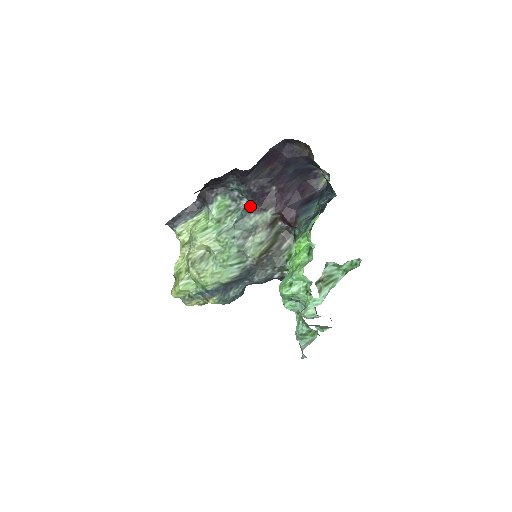
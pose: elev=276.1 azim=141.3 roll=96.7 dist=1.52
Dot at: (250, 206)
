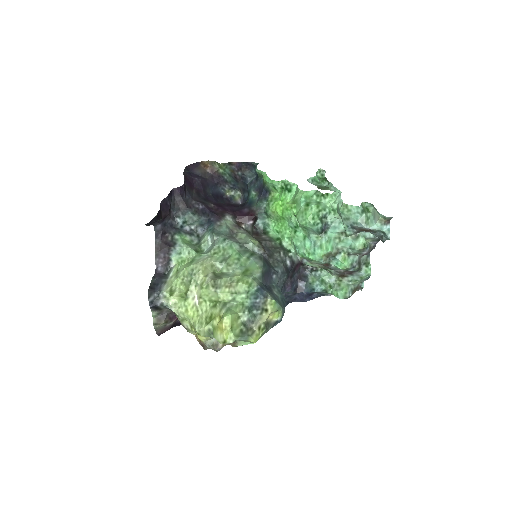
Dot at: (209, 224)
